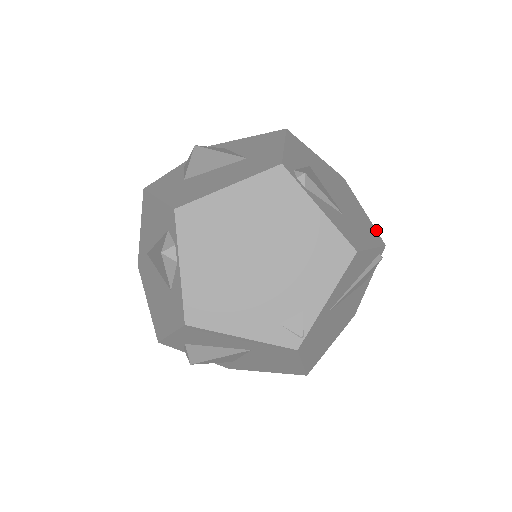
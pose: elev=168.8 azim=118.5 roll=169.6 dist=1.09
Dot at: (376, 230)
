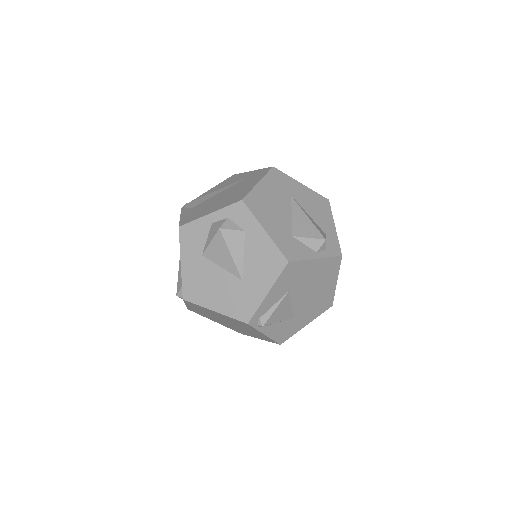
Dot at: occluded
